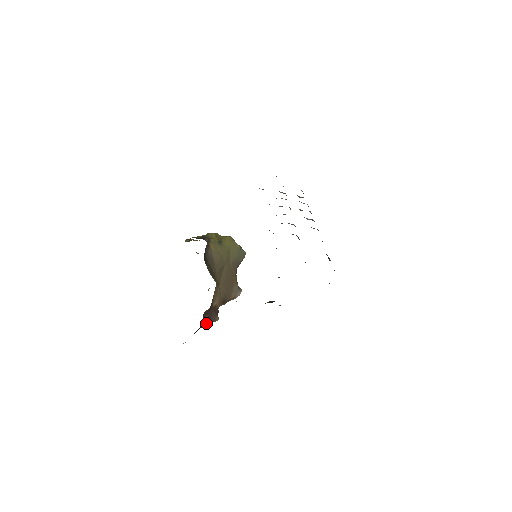
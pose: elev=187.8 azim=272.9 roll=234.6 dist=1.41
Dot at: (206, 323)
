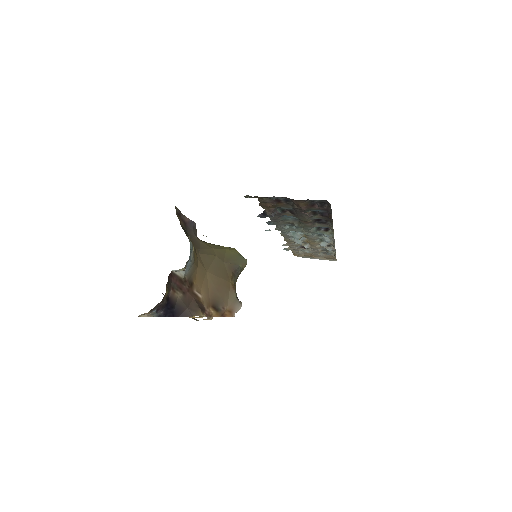
Dot at: (183, 312)
